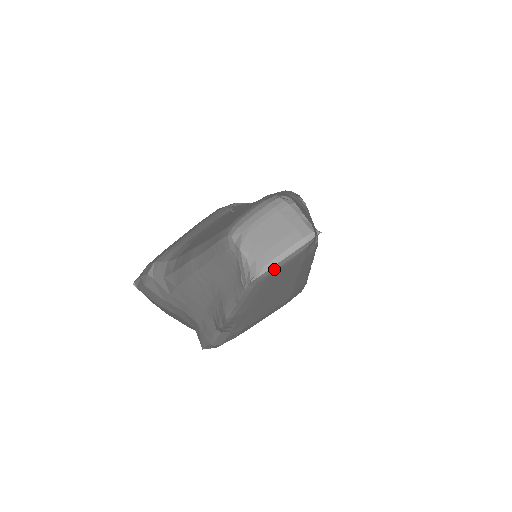
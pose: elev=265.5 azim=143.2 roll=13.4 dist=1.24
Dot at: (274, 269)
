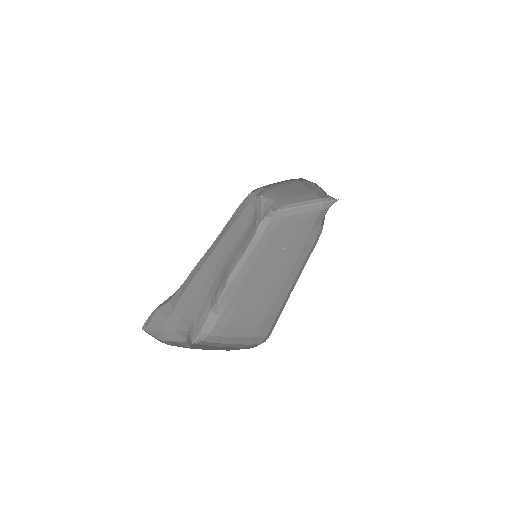
Dot at: (289, 214)
